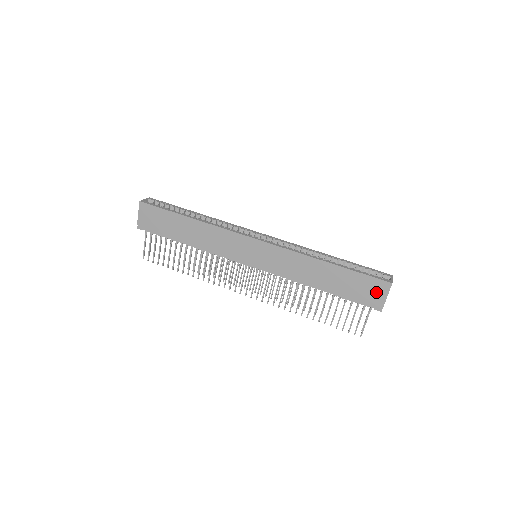
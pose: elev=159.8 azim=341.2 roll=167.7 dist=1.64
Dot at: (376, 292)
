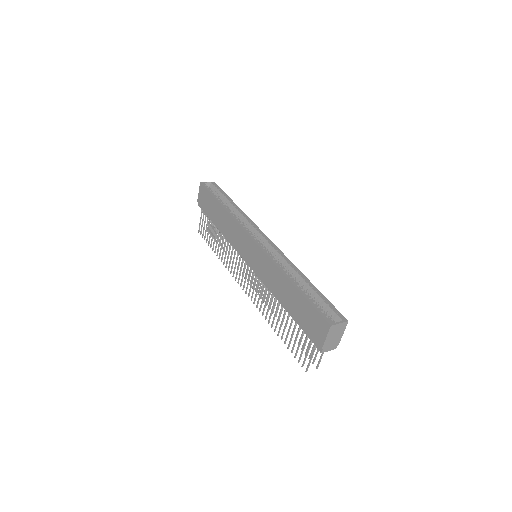
Dot at: (318, 329)
